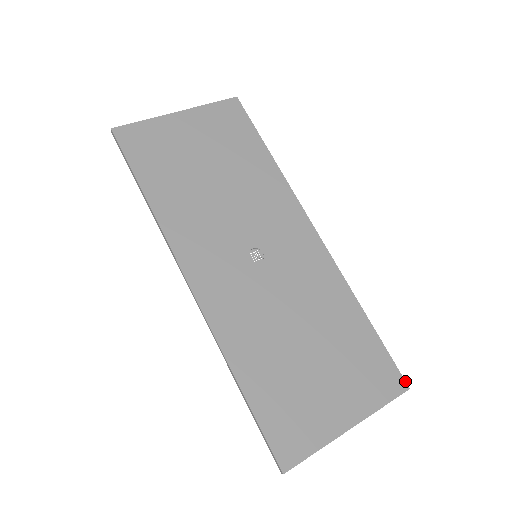
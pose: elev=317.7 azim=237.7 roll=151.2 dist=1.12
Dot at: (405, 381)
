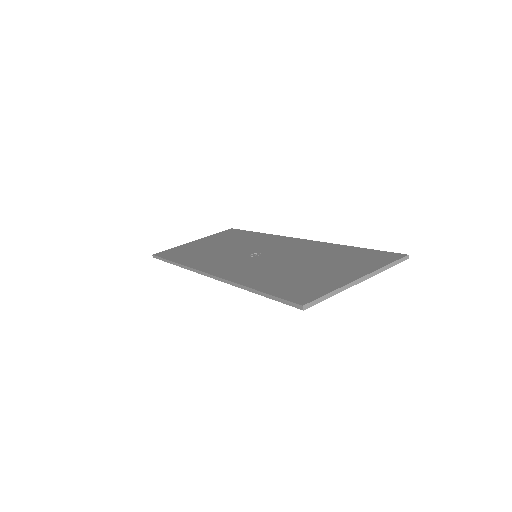
Dot at: (402, 254)
